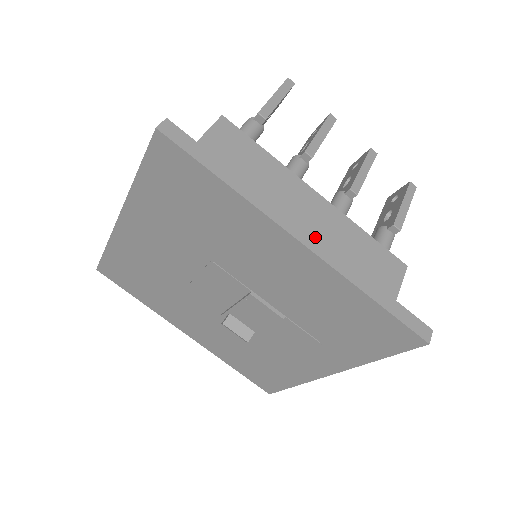
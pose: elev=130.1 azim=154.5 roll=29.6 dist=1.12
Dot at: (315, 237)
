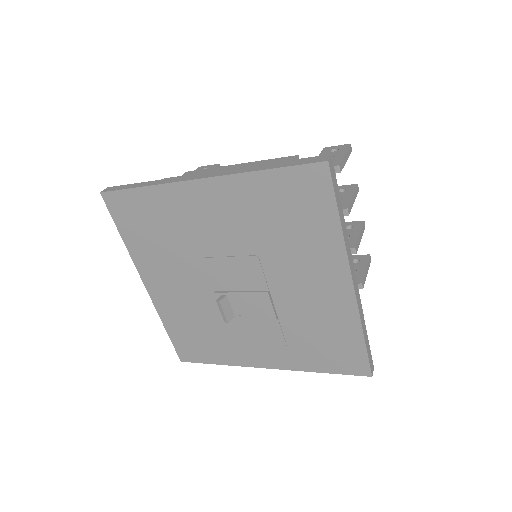
Dot at: occluded
